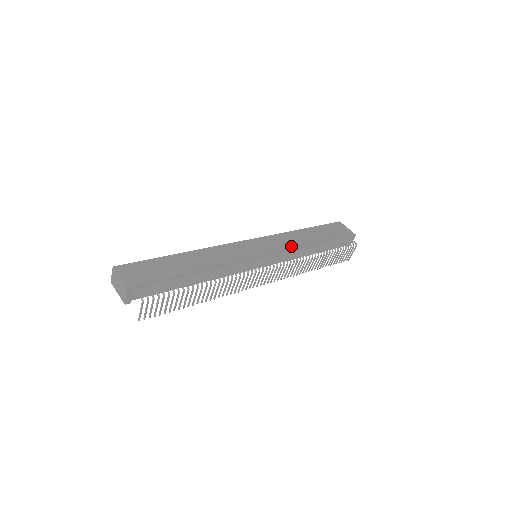
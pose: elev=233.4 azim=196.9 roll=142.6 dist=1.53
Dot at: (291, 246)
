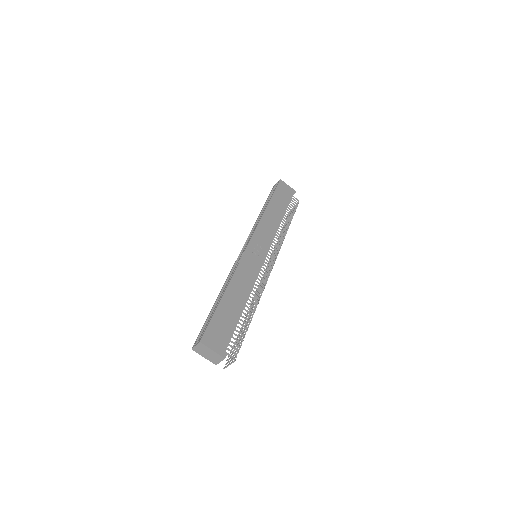
Dot at: (273, 234)
